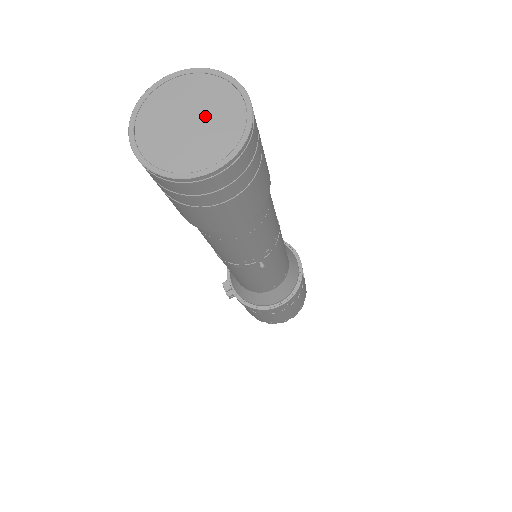
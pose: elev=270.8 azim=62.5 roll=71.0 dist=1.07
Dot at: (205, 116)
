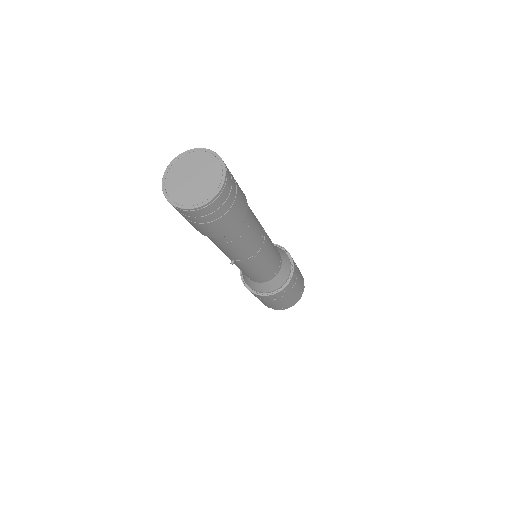
Dot at: (200, 181)
